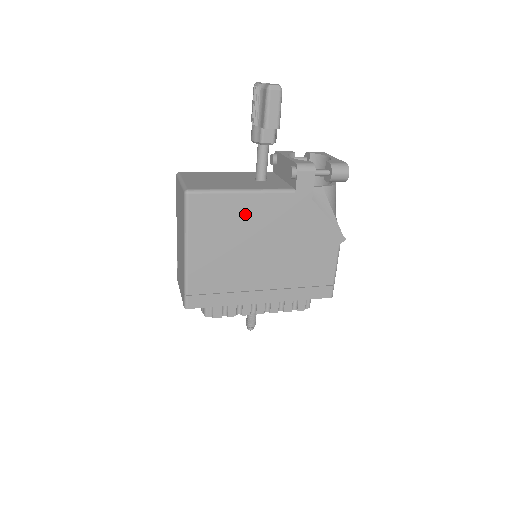
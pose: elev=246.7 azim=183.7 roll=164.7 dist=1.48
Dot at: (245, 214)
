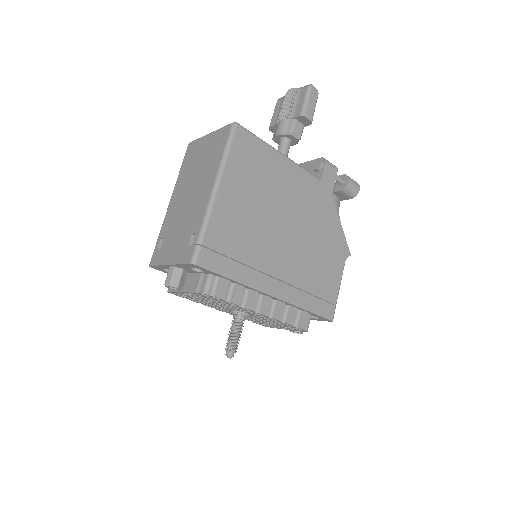
Dot at: (279, 178)
